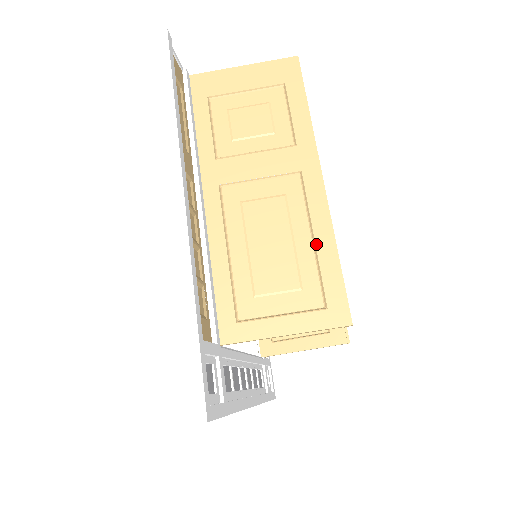
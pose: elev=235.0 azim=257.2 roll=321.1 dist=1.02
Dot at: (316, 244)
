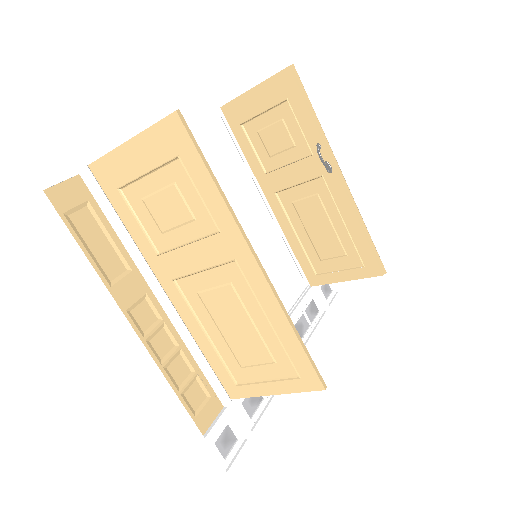
Dot at: (274, 328)
